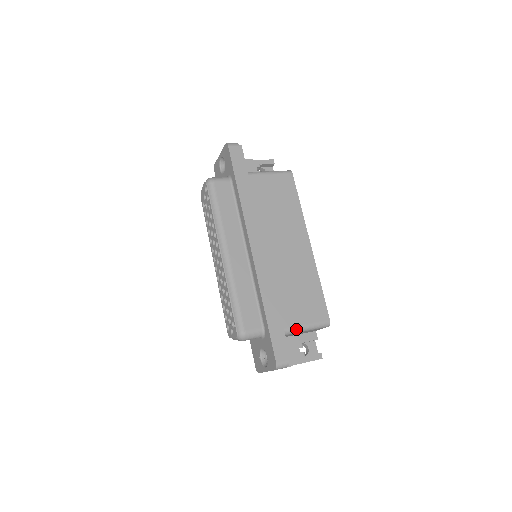
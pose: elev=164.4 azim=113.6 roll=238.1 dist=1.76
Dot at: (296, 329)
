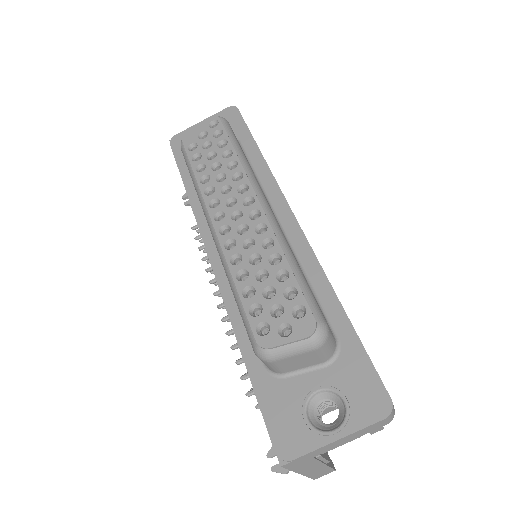
Dot at: occluded
